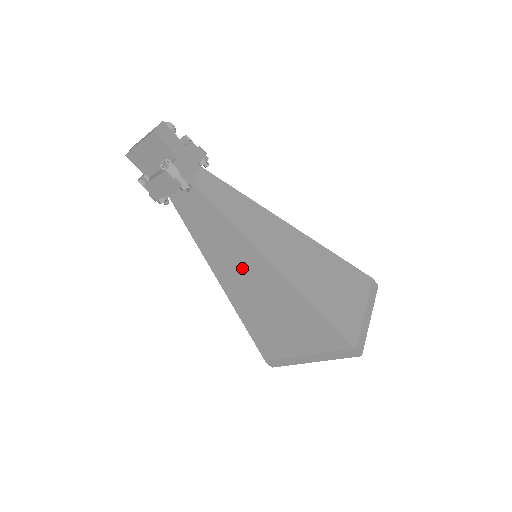
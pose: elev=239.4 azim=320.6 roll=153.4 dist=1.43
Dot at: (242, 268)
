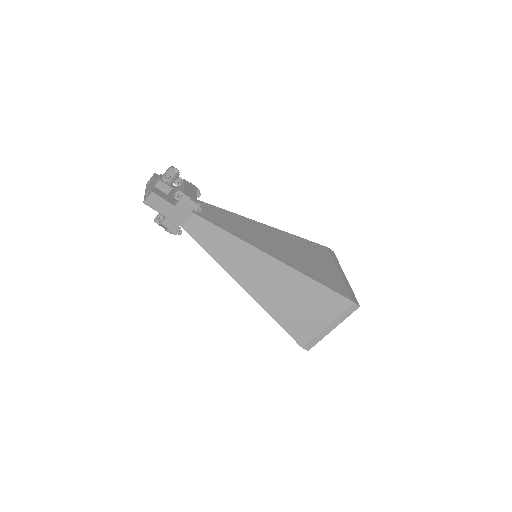
Dot at: occluded
